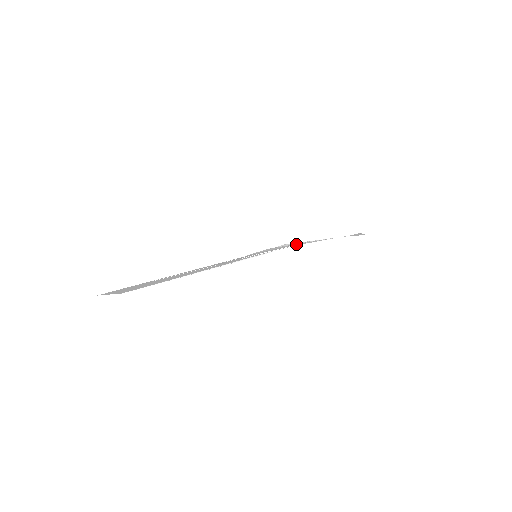
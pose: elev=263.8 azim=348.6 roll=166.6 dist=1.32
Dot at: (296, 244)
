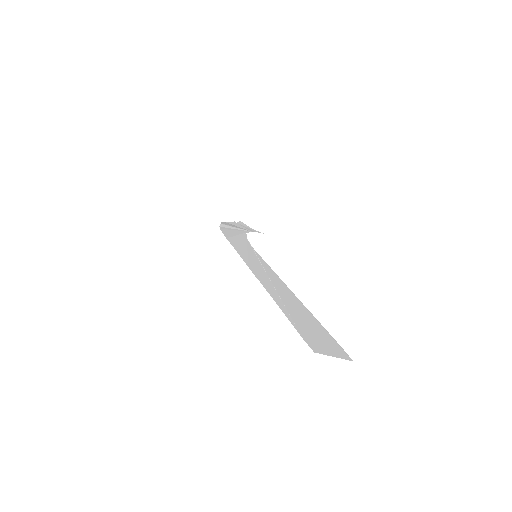
Dot at: (243, 234)
